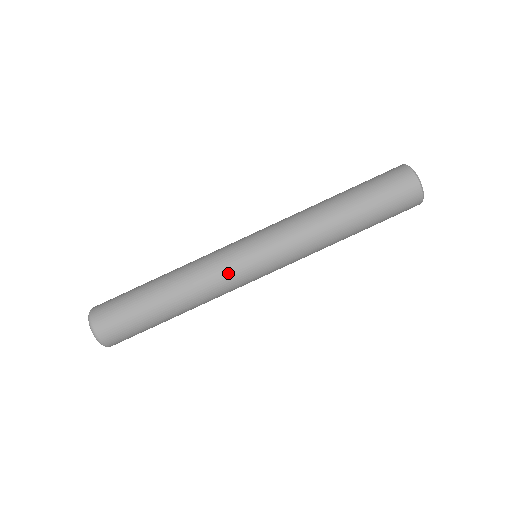
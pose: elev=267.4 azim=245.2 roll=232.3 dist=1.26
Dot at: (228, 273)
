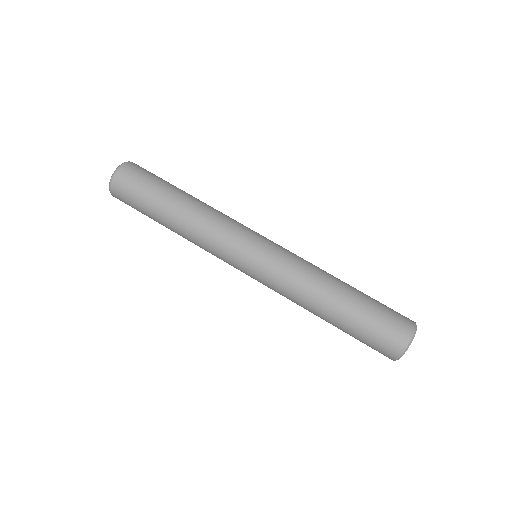
Dot at: (237, 225)
